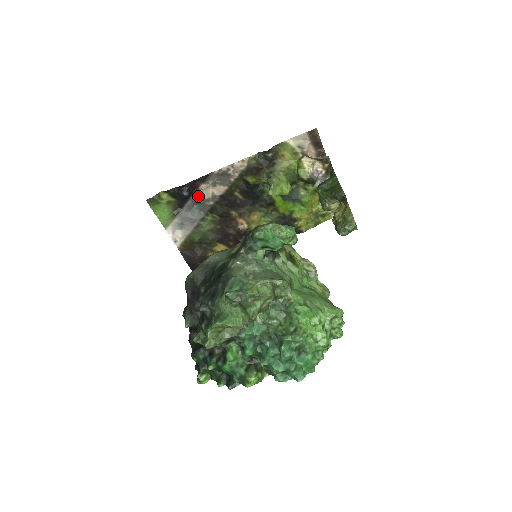
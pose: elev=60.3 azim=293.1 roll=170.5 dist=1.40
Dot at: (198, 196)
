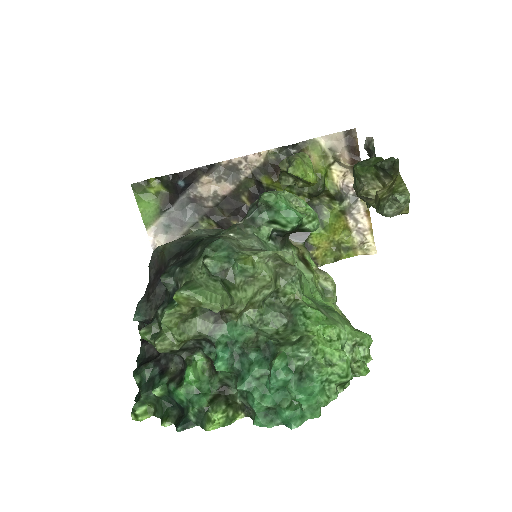
Dot at: (196, 191)
